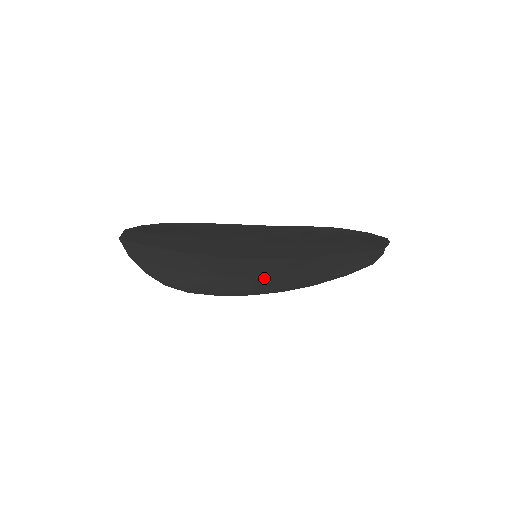
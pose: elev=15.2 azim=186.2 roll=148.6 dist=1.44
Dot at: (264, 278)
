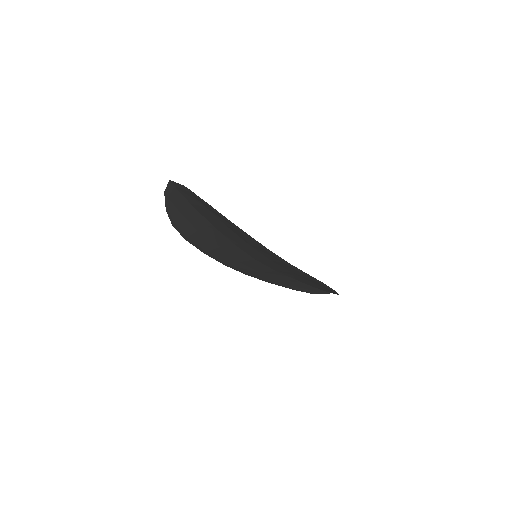
Dot at: (246, 266)
